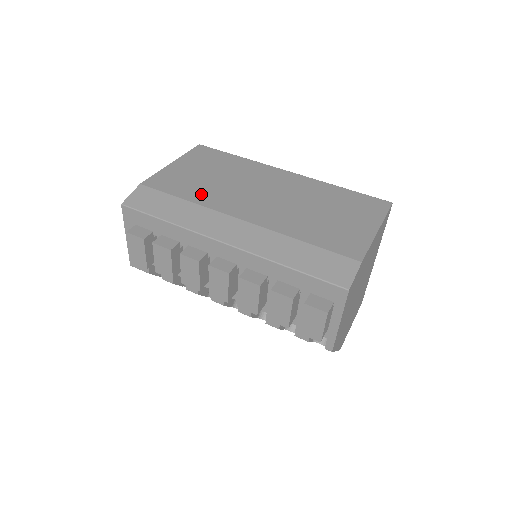
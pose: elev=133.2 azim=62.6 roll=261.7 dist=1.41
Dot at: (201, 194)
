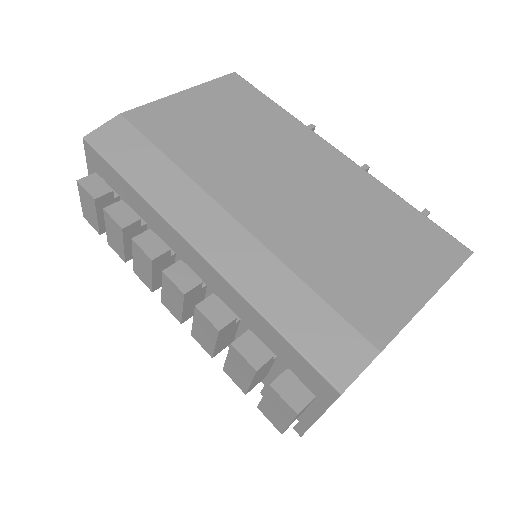
Dot at: (196, 155)
